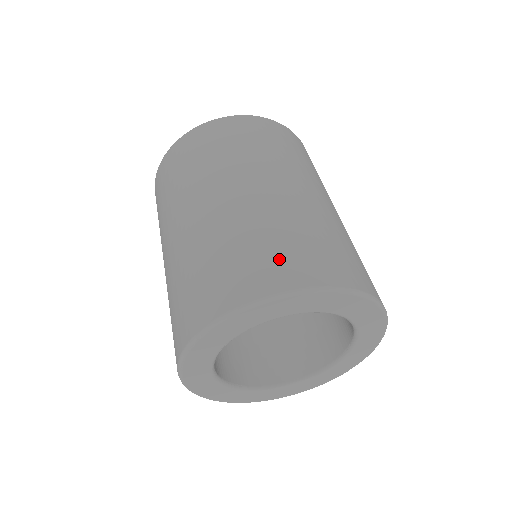
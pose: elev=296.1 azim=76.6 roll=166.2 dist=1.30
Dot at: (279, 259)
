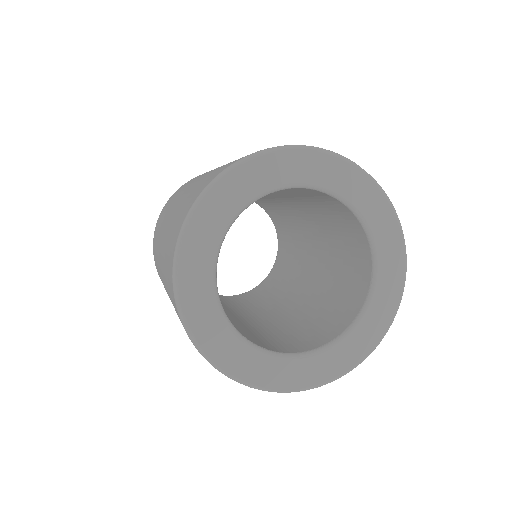
Dot at: occluded
